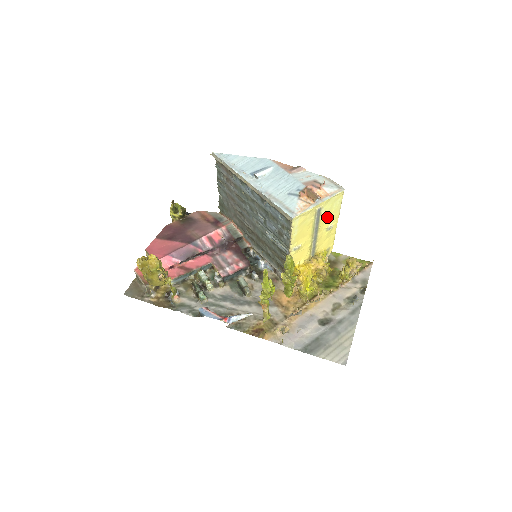
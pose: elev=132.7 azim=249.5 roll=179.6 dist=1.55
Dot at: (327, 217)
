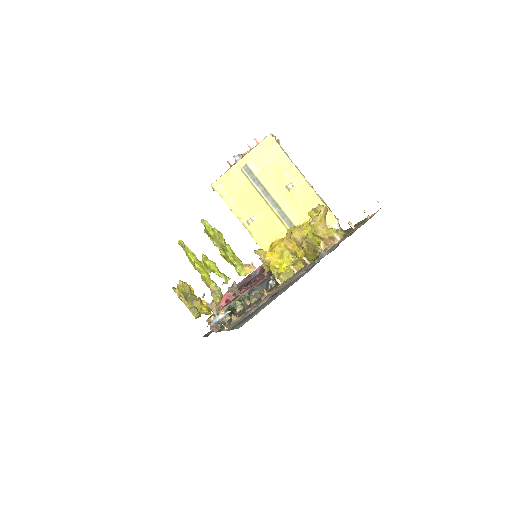
Dot at: (273, 174)
